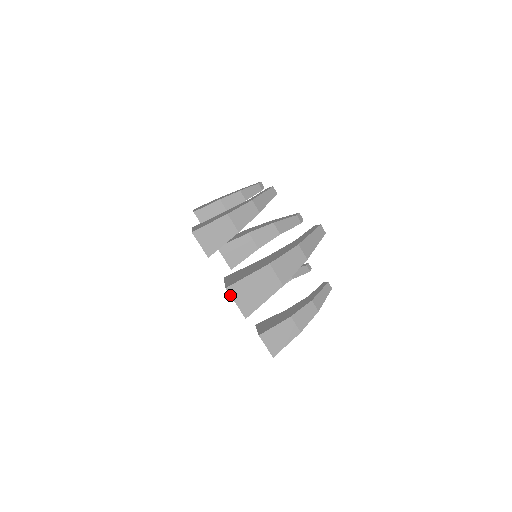
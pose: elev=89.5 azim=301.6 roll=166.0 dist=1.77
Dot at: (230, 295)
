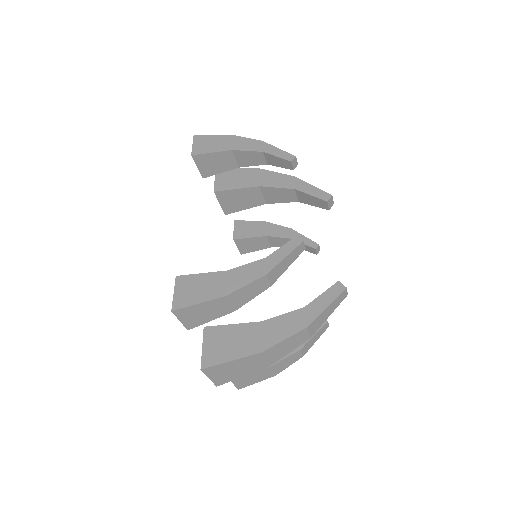
Dot at: (204, 373)
